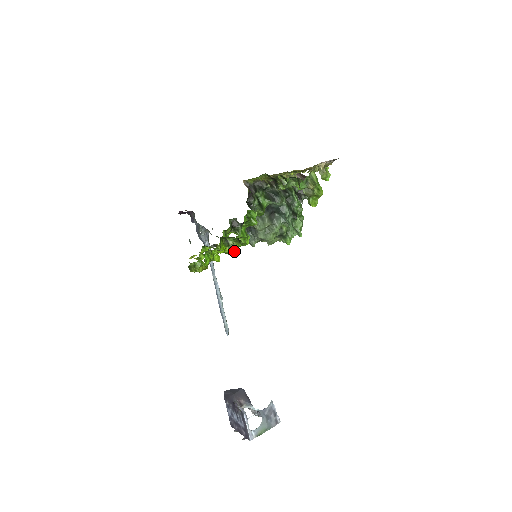
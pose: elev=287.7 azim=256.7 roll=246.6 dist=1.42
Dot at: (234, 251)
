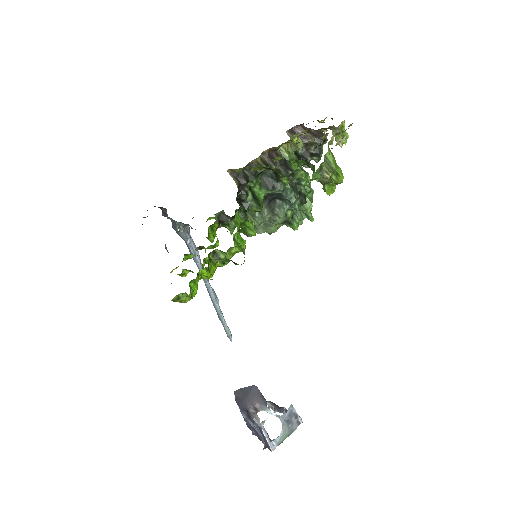
Dot at: (227, 262)
